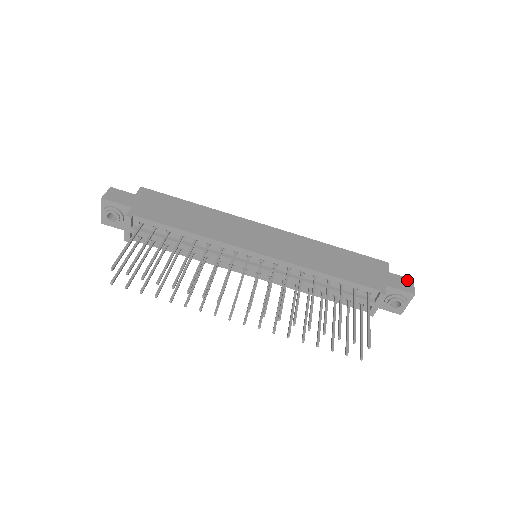
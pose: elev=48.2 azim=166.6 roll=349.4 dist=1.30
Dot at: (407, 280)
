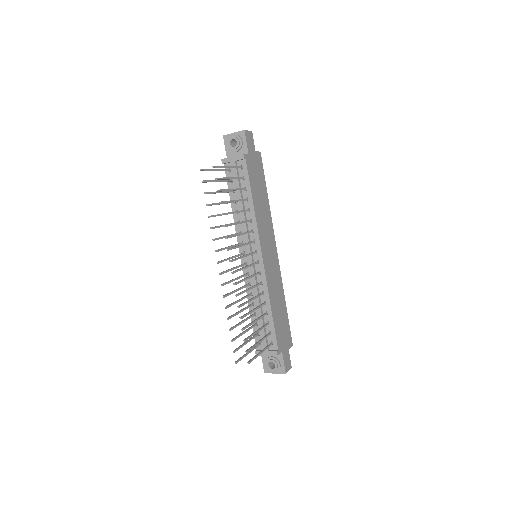
Dot at: (290, 363)
